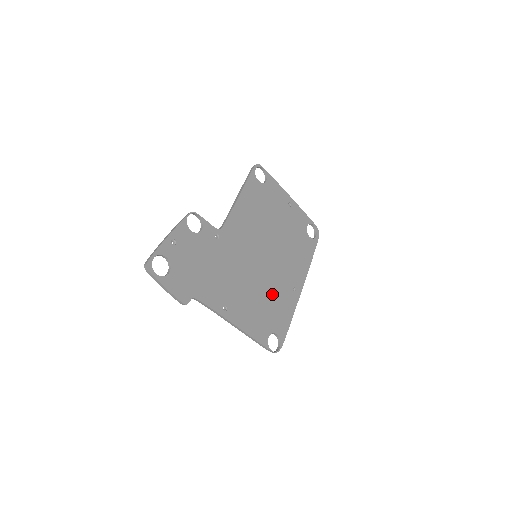
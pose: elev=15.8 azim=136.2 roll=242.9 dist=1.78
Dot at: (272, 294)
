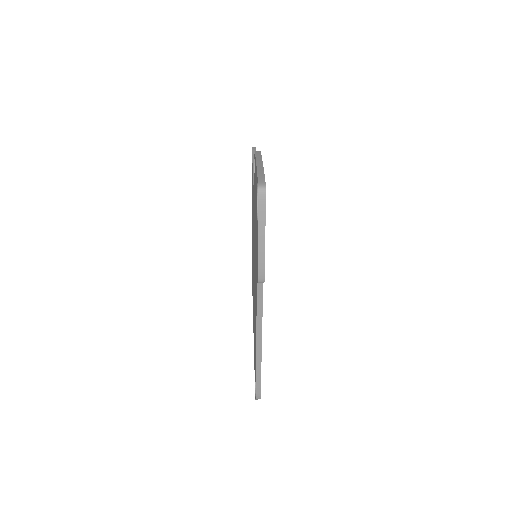
Dot at: occluded
